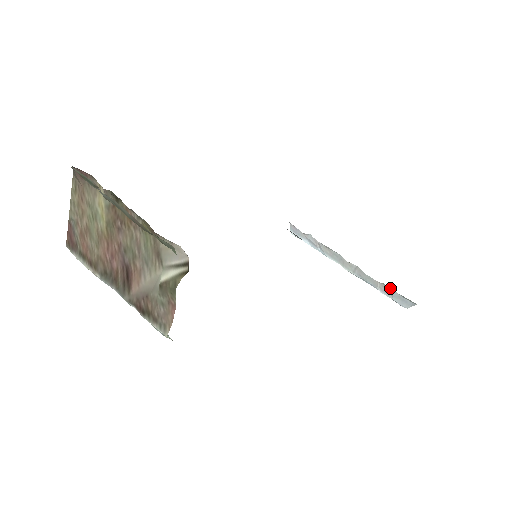
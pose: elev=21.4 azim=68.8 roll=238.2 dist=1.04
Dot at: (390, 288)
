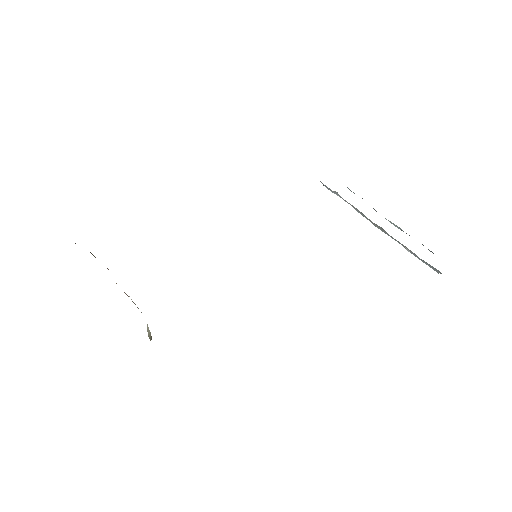
Dot at: occluded
